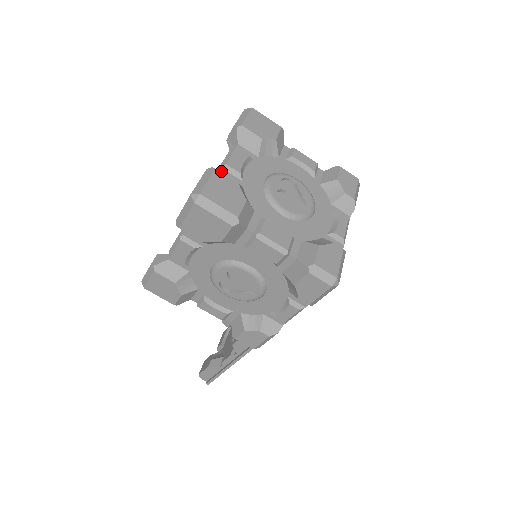
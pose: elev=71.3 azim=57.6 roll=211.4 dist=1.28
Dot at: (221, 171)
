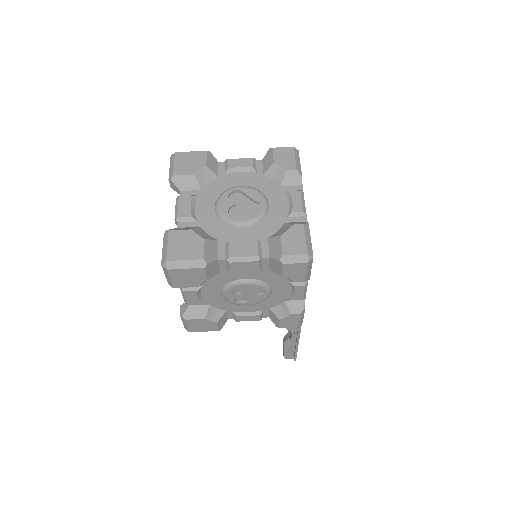
Dot at: (177, 225)
